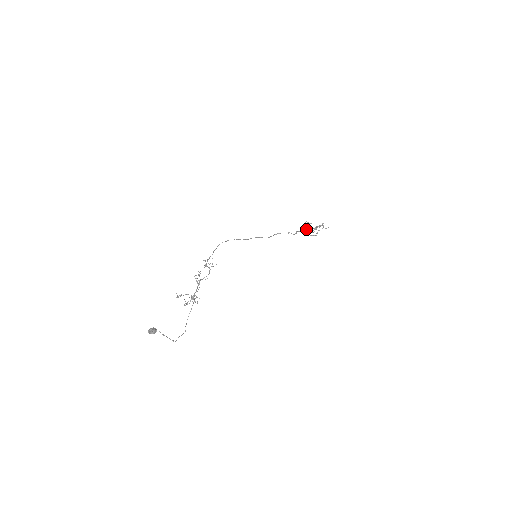
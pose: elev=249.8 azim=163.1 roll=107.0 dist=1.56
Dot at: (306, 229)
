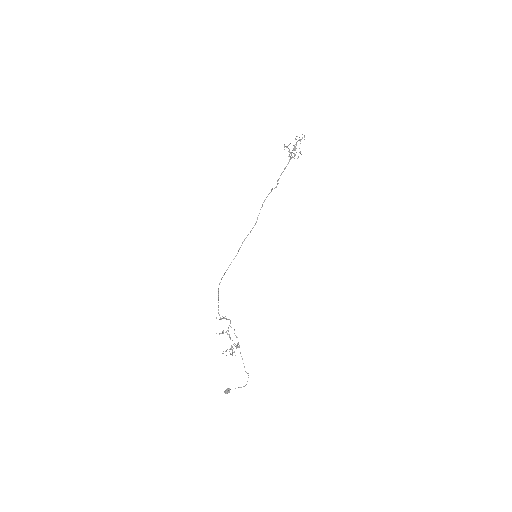
Dot at: occluded
